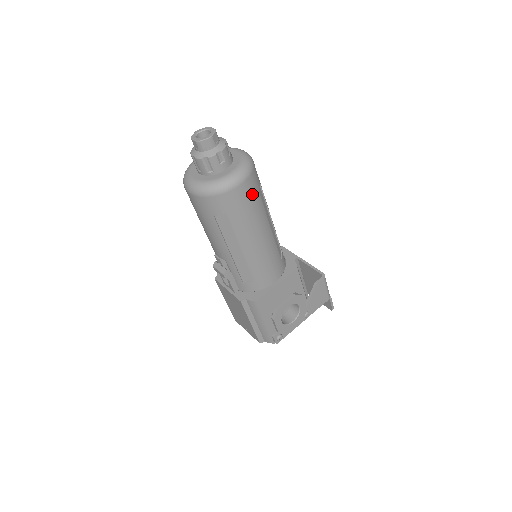
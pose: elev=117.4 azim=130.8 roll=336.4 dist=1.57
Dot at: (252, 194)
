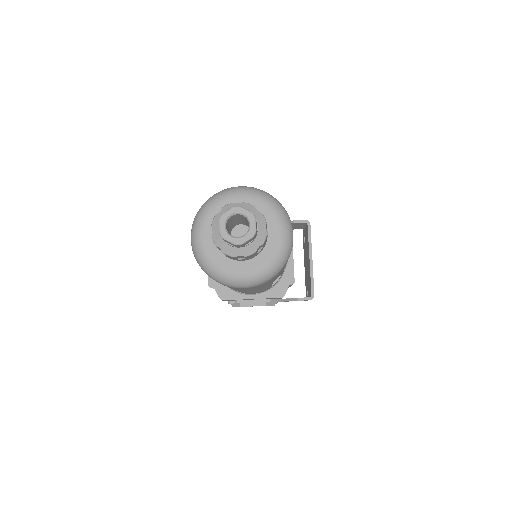
Dot at: (259, 286)
